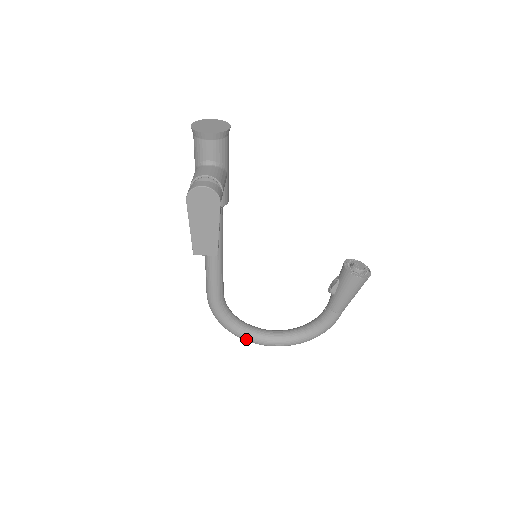
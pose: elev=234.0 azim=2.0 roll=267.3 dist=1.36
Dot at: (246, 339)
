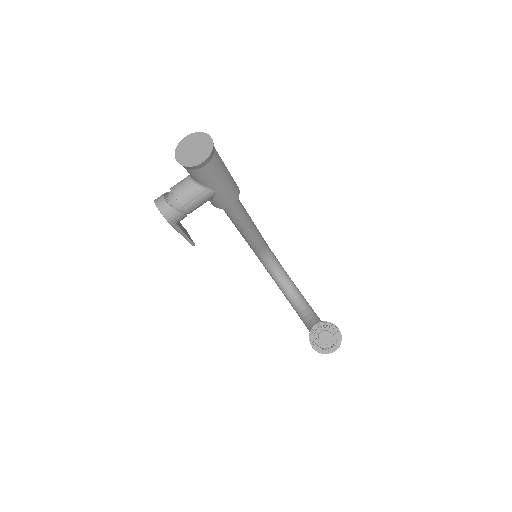
Dot at: occluded
